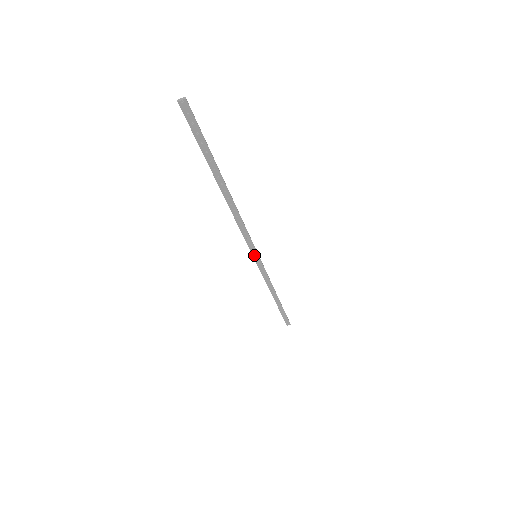
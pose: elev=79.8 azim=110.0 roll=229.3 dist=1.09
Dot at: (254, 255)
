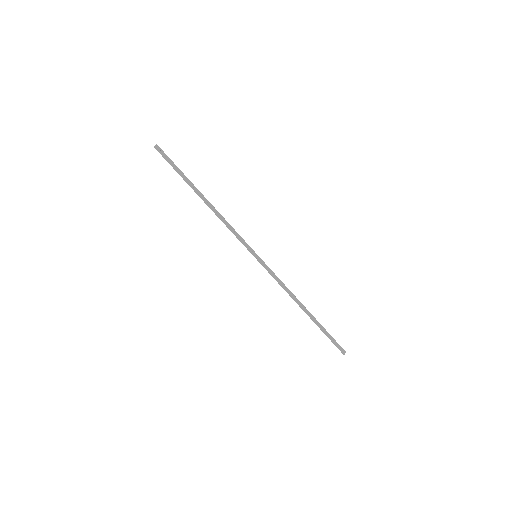
Dot at: (254, 255)
